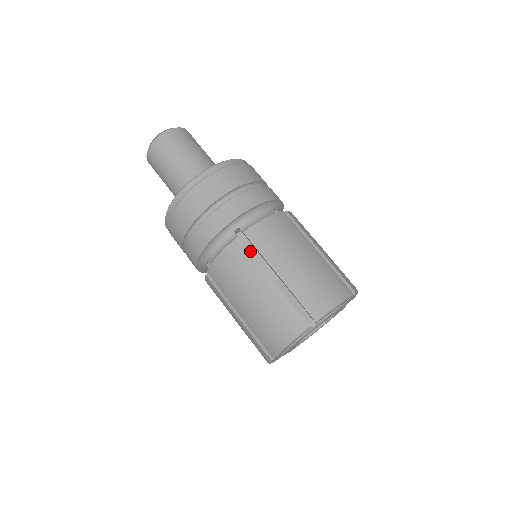
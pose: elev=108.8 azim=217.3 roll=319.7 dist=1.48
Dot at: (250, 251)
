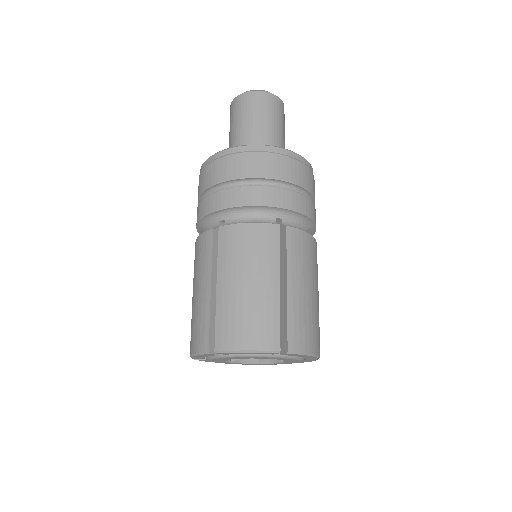
Dot at: occluded
